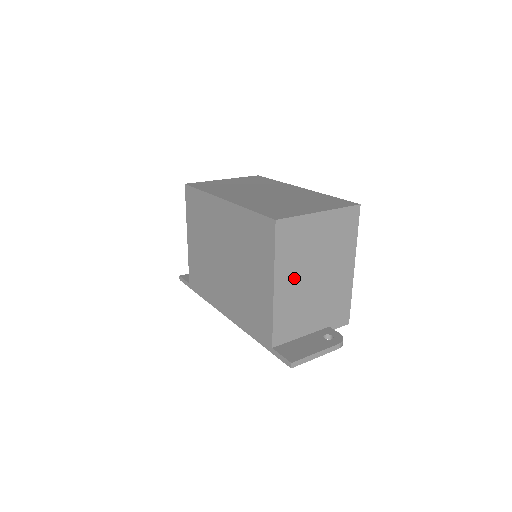
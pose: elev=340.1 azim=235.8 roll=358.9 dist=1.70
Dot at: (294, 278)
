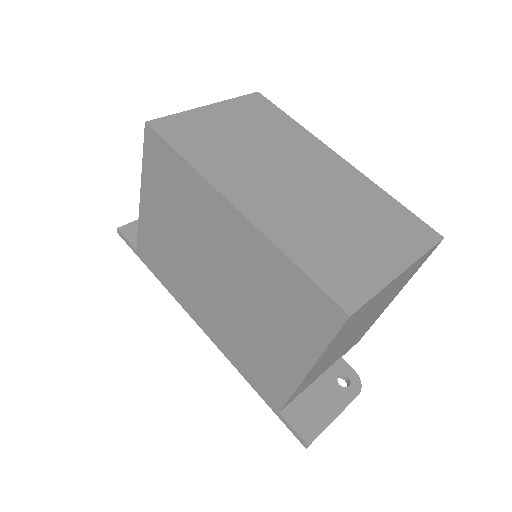
Dot at: (334, 349)
